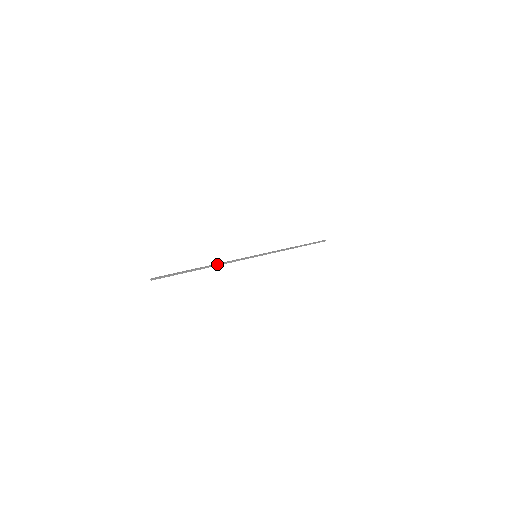
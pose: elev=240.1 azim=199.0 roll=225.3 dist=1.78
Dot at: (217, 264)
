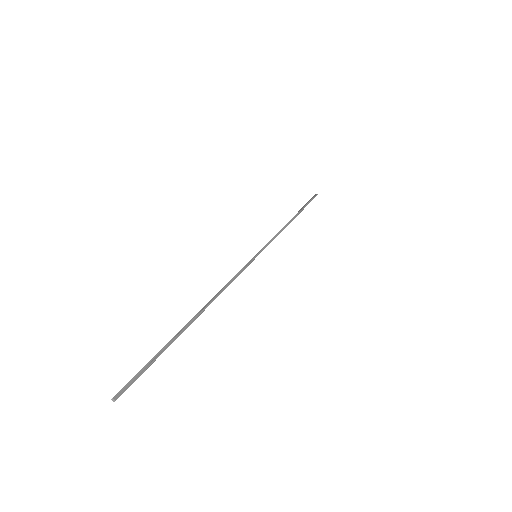
Dot at: (211, 299)
